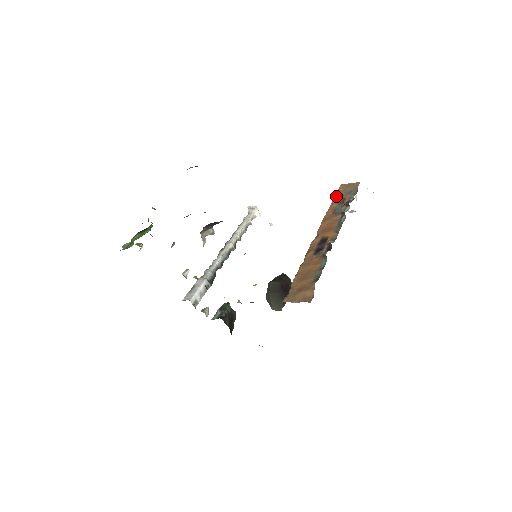
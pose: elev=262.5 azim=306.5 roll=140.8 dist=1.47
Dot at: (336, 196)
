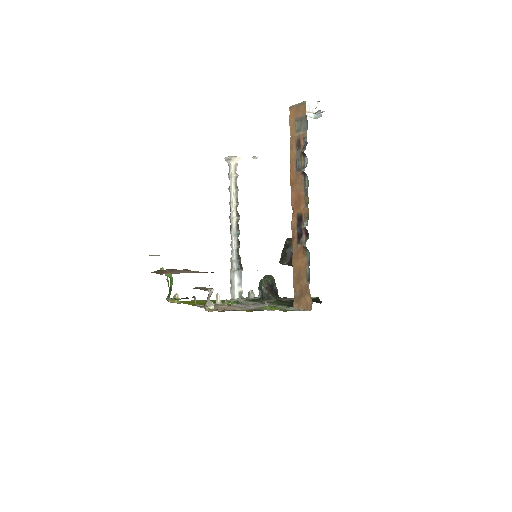
Dot at: (290, 135)
